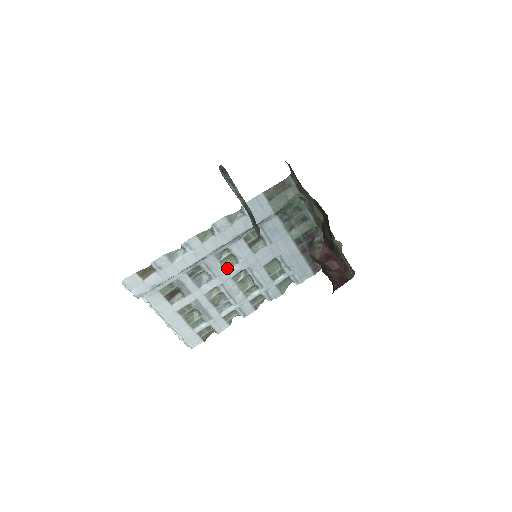
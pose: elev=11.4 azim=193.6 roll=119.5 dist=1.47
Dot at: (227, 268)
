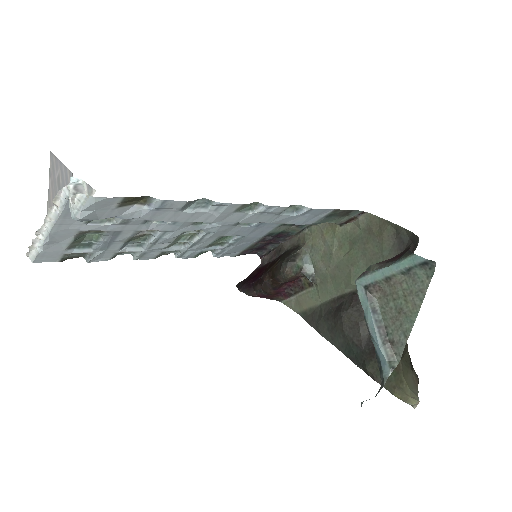
Dot at: (195, 223)
